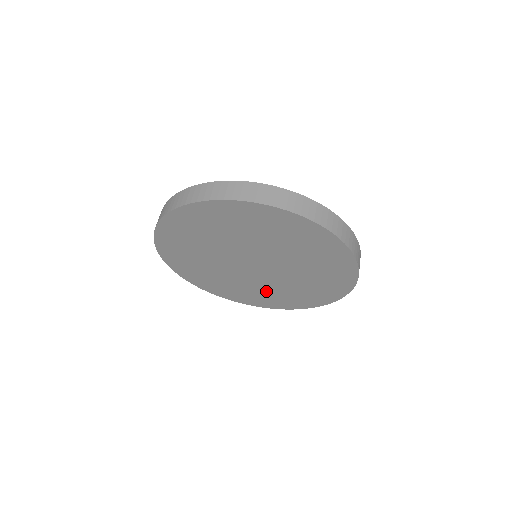
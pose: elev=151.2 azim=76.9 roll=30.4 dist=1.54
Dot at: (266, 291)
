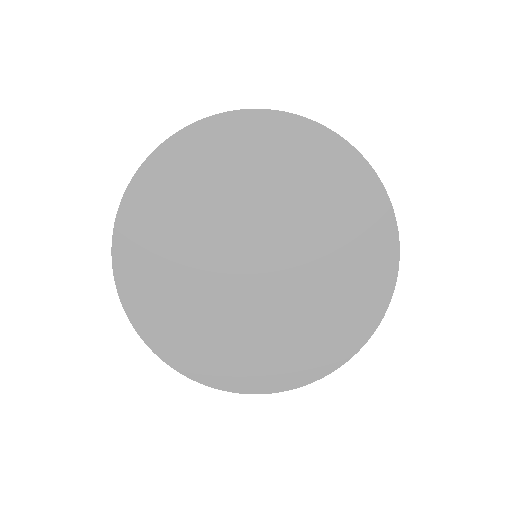
Dot at: (265, 335)
